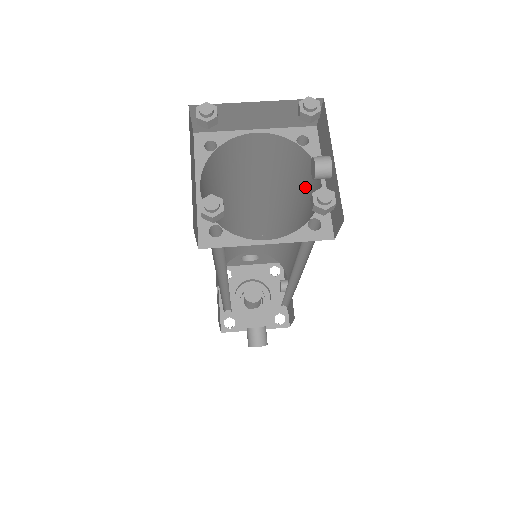
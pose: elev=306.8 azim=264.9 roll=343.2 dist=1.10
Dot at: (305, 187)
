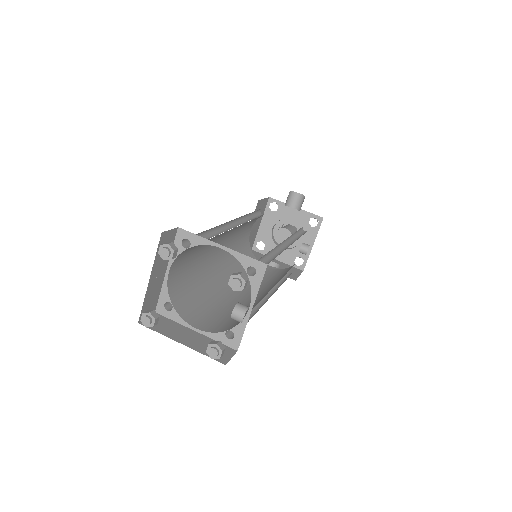
Dot at: occluded
